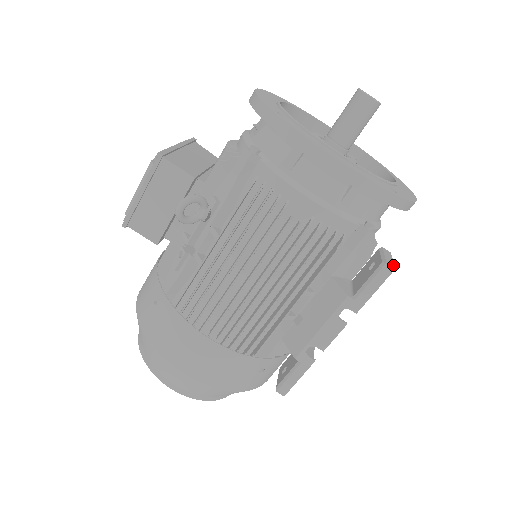
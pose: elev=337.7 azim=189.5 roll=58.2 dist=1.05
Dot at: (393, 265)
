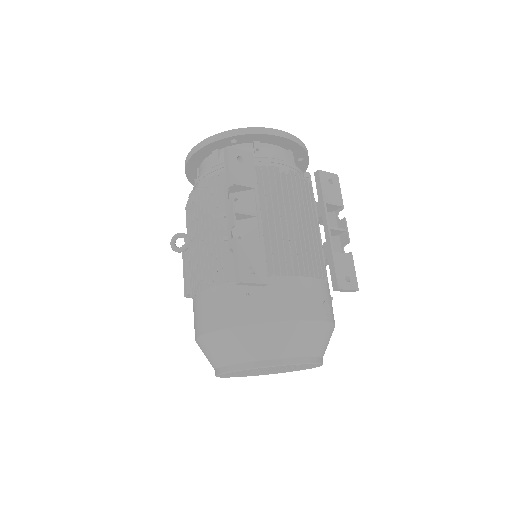
Dot at: (230, 148)
